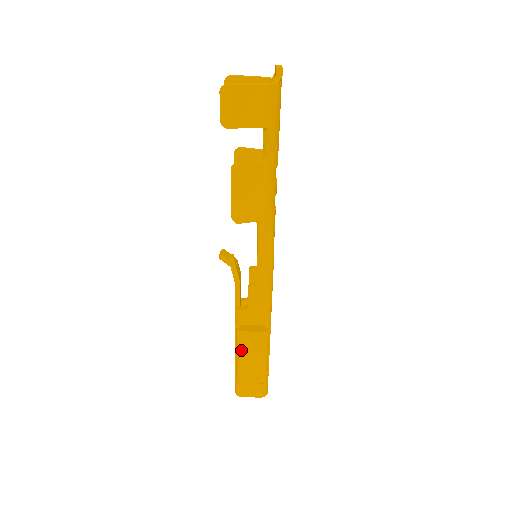
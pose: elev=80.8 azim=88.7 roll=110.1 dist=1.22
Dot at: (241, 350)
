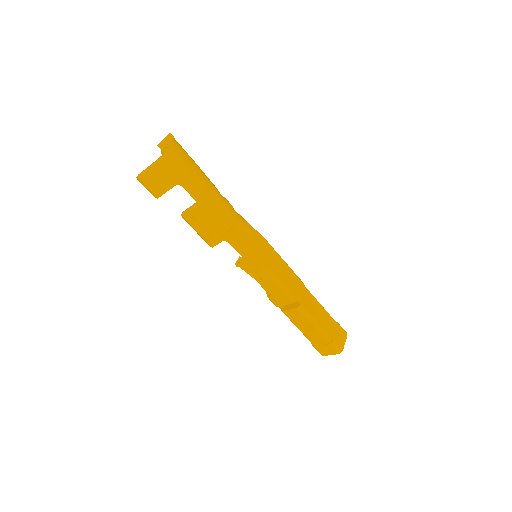
Dot at: (294, 323)
